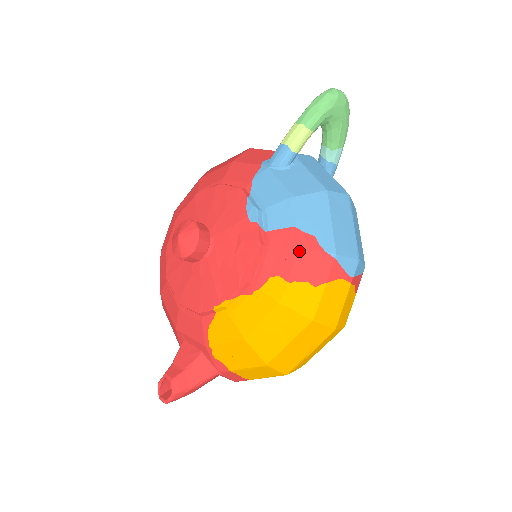
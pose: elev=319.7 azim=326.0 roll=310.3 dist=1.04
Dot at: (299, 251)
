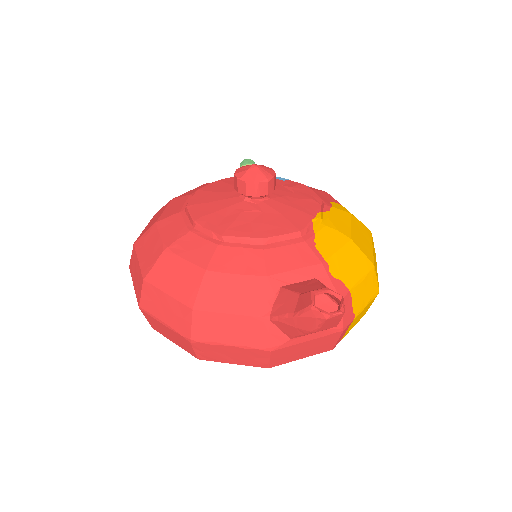
Dot at: (329, 194)
